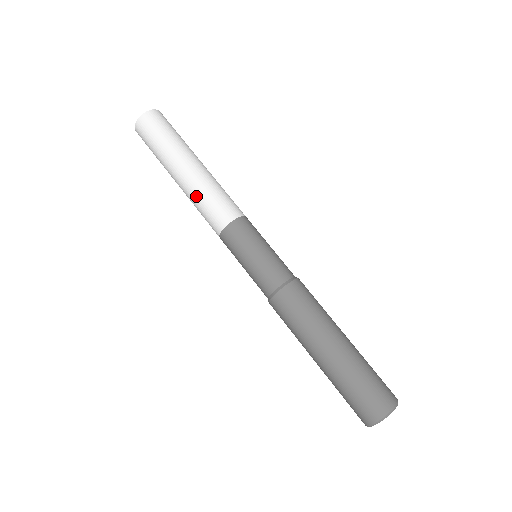
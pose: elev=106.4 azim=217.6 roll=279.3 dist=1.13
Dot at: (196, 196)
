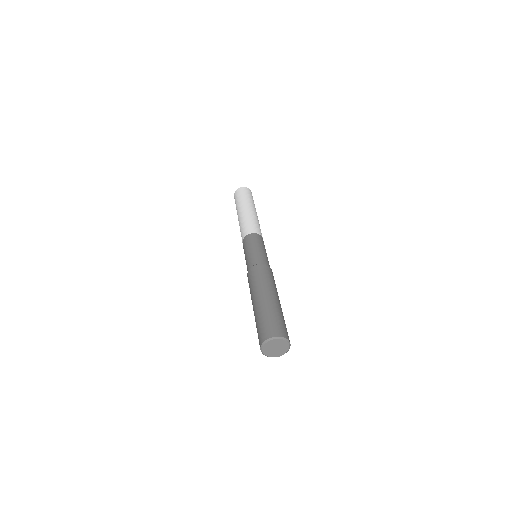
Dot at: (249, 218)
